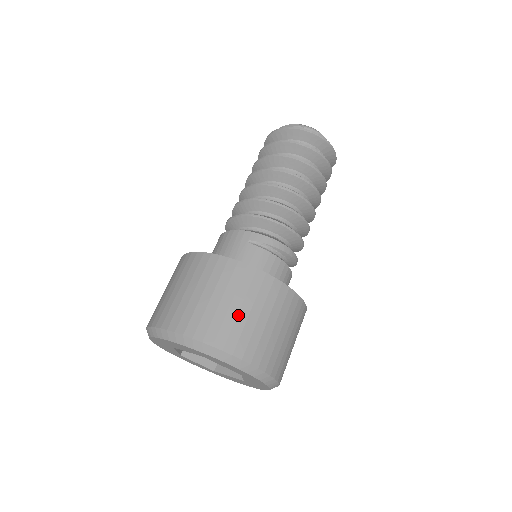
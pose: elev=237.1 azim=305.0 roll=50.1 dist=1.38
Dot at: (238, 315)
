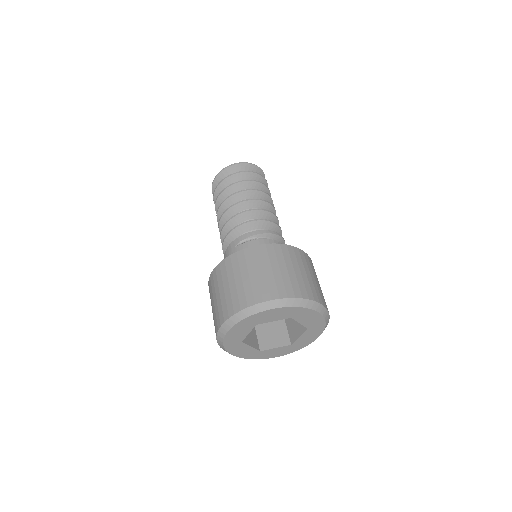
Dot at: (250, 280)
